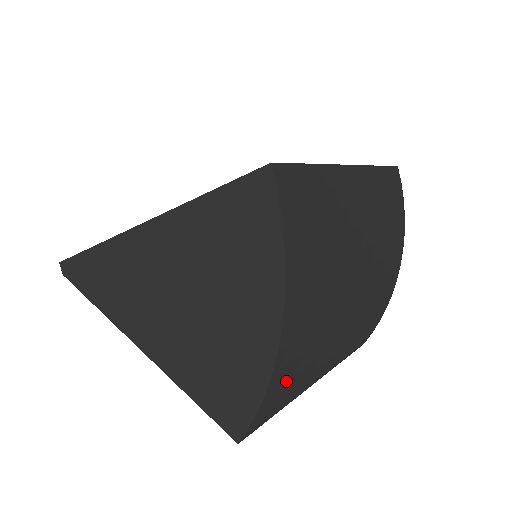
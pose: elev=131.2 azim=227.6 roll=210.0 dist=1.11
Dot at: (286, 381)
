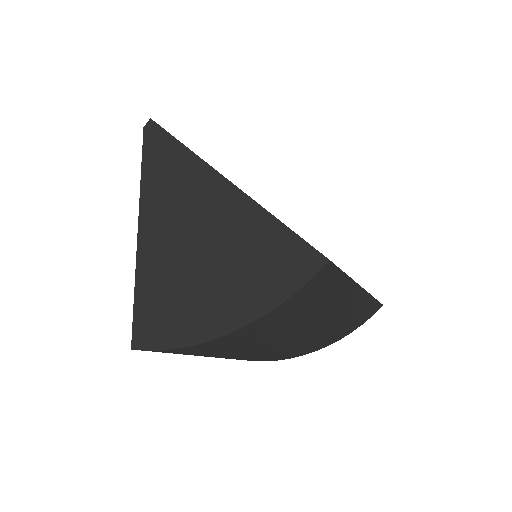
Dot at: (193, 351)
